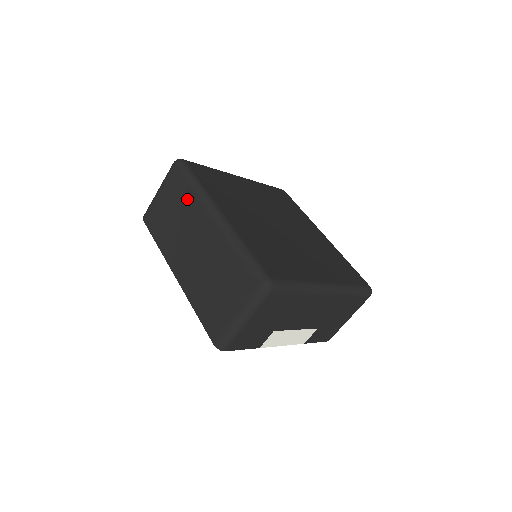
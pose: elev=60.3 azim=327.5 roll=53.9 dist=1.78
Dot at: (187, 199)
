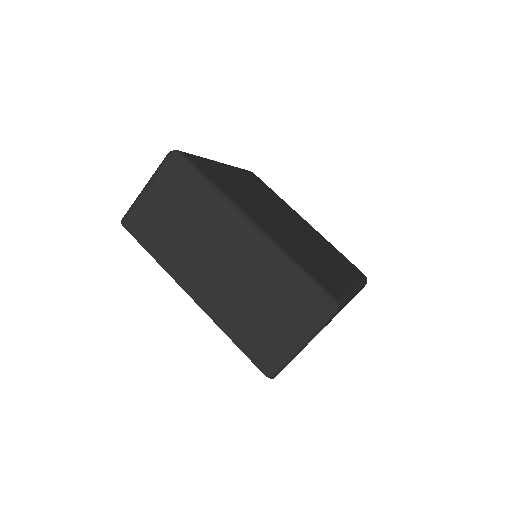
Dot at: (200, 204)
